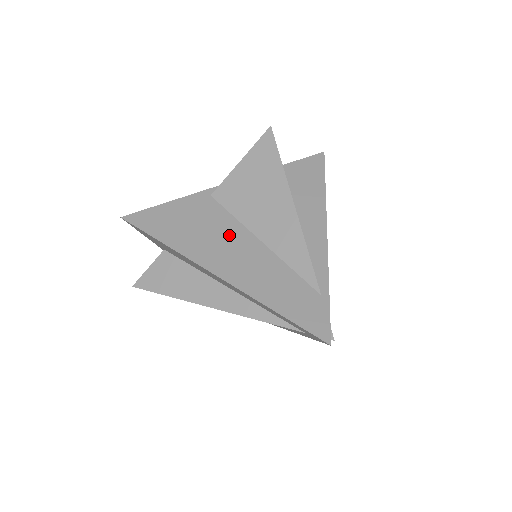
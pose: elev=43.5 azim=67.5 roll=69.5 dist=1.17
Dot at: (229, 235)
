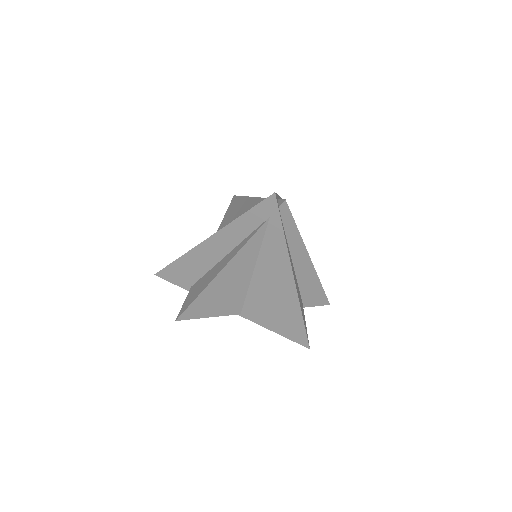
Dot at: occluded
